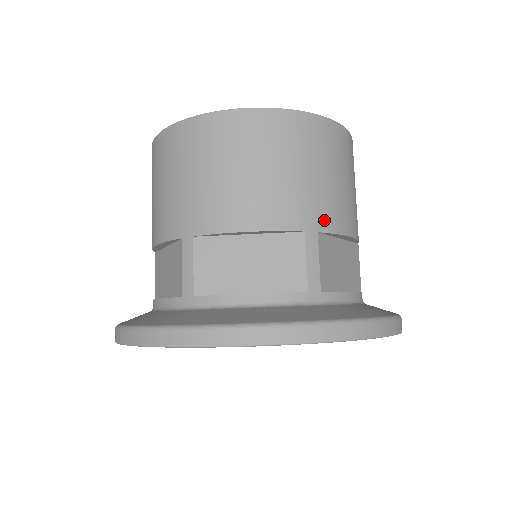
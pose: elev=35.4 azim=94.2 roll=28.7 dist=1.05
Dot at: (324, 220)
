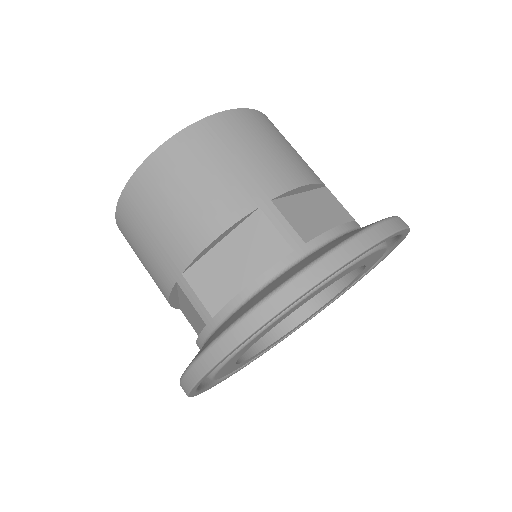
Dot at: (270, 188)
